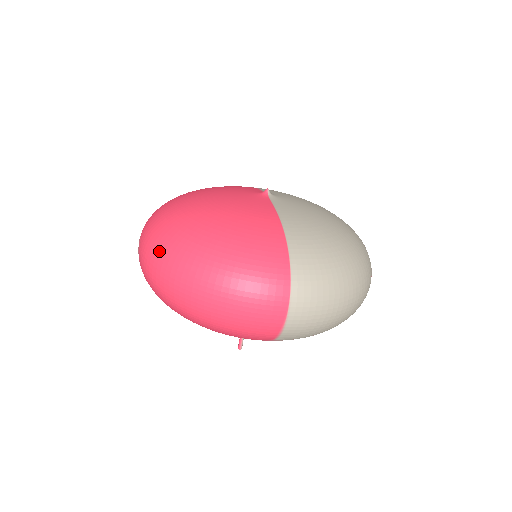
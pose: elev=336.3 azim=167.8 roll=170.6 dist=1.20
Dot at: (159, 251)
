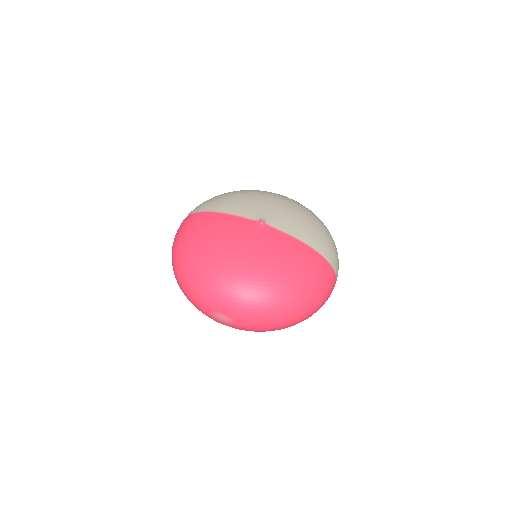
Dot at: (268, 315)
